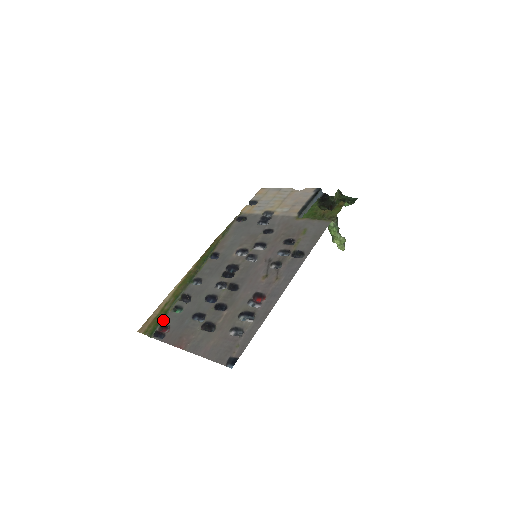
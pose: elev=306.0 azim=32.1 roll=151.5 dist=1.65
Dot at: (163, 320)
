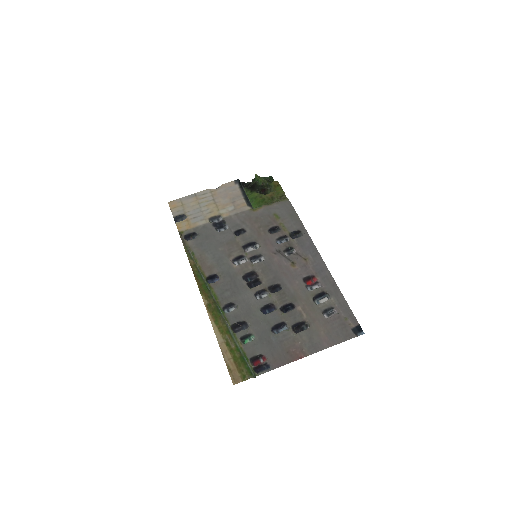
Dot at: (247, 356)
